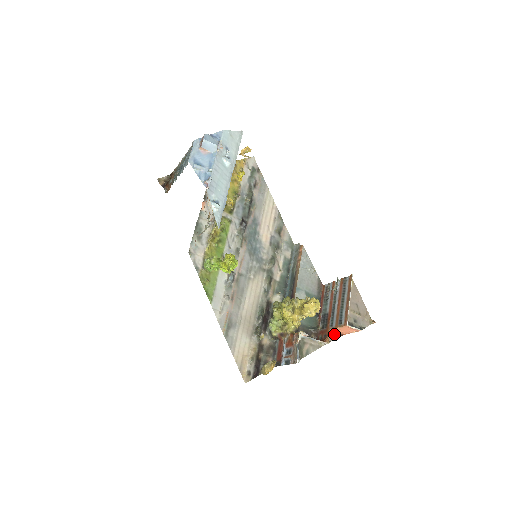
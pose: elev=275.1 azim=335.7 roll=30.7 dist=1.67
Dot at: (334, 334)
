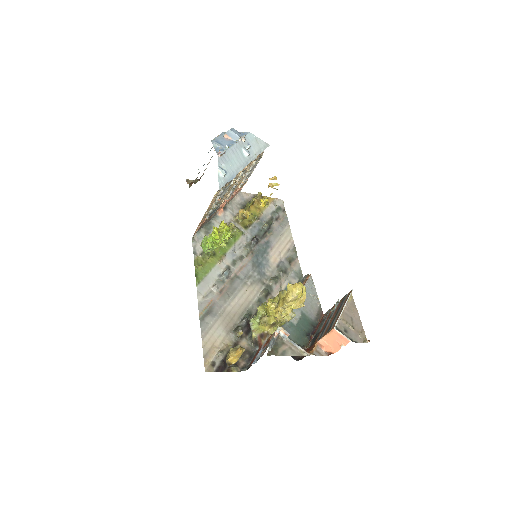
Dot at: (321, 351)
